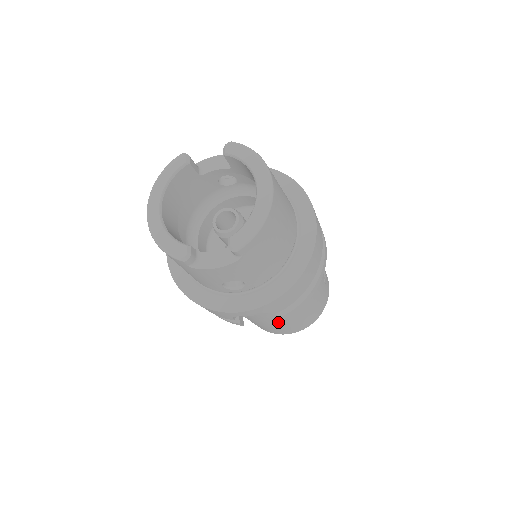
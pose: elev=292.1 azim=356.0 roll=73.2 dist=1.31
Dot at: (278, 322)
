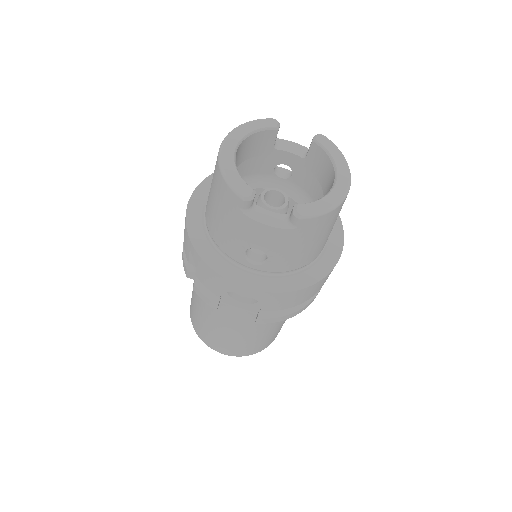
Dot at: (234, 331)
